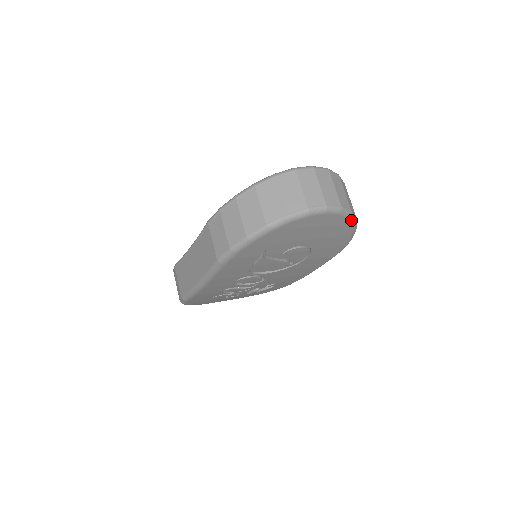
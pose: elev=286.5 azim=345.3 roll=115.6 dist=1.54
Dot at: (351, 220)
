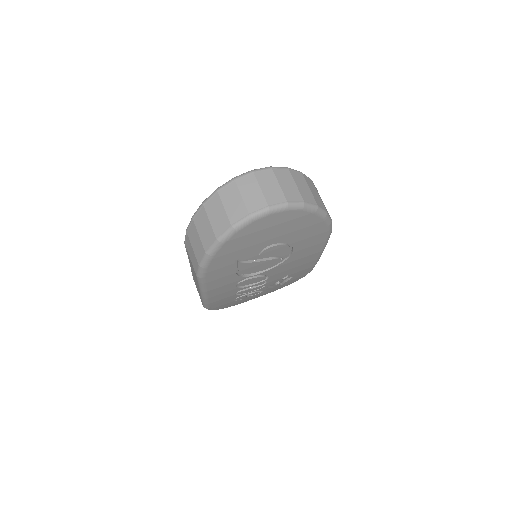
Dot at: (309, 210)
